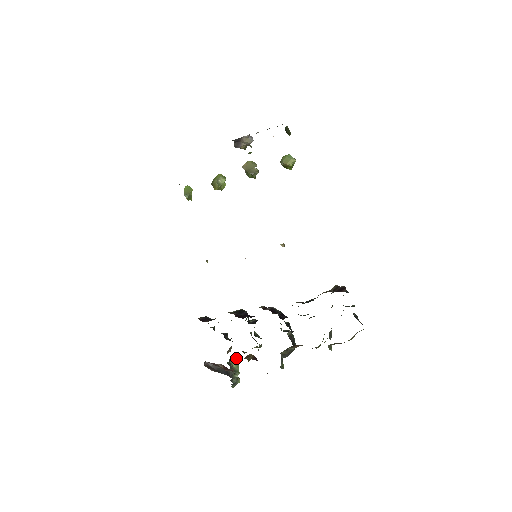
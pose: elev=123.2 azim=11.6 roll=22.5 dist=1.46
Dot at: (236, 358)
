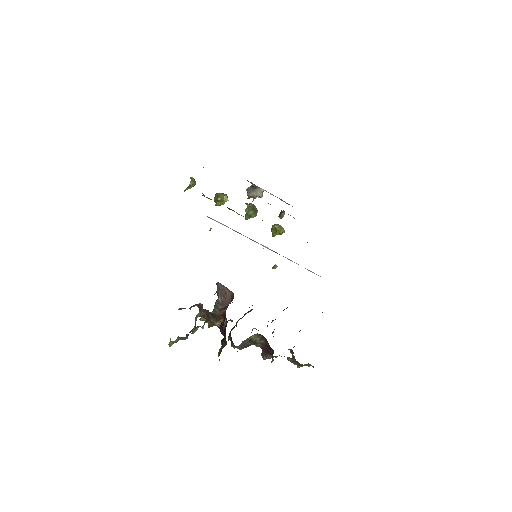
Dot at: (202, 315)
